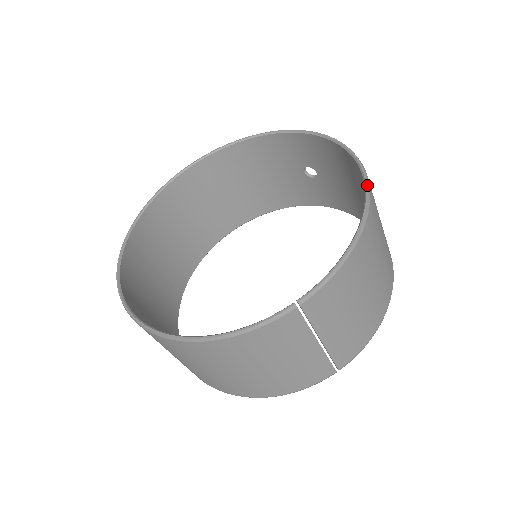
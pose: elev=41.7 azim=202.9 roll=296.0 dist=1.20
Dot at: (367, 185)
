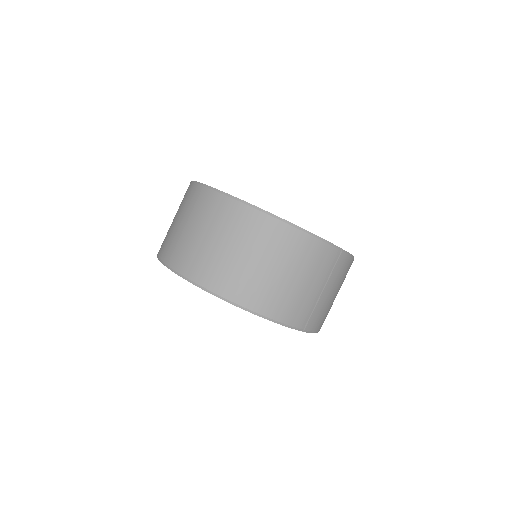
Dot at: occluded
